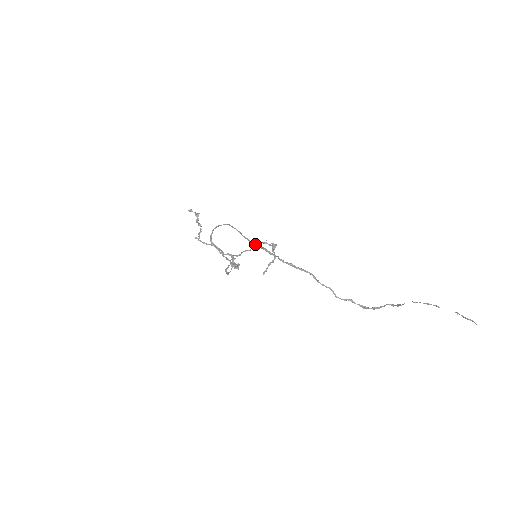
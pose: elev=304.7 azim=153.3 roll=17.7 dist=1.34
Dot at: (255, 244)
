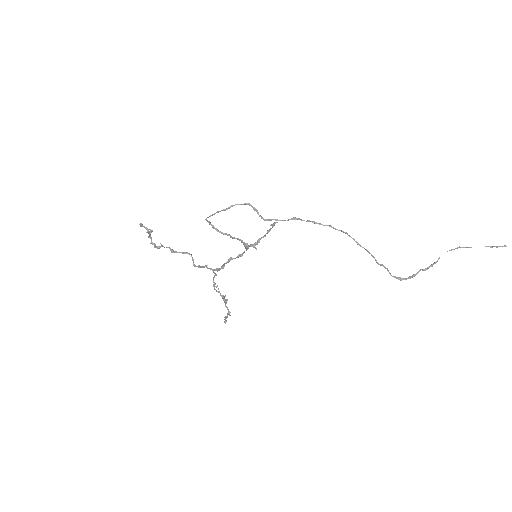
Dot at: (214, 285)
